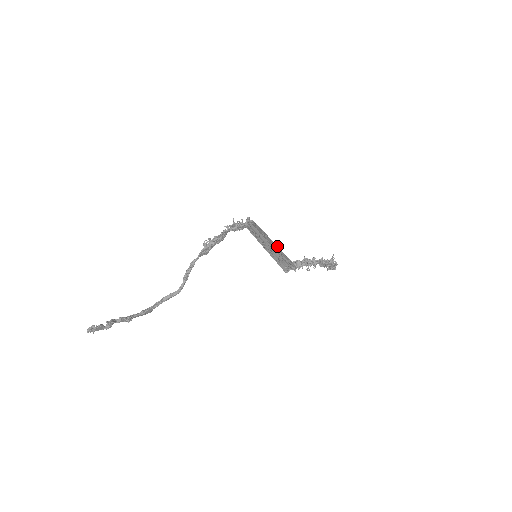
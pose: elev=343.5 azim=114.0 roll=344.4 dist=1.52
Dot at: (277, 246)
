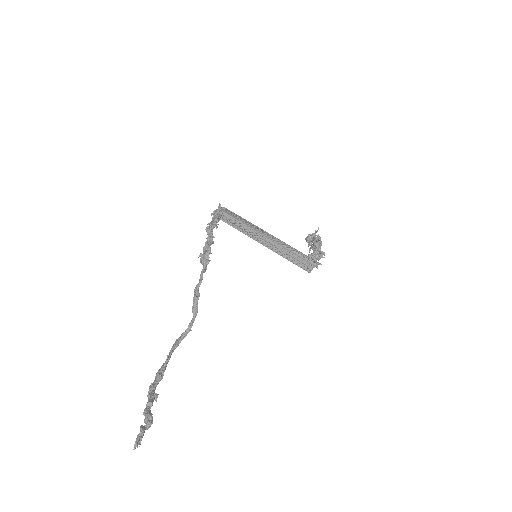
Dot at: (278, 239)
